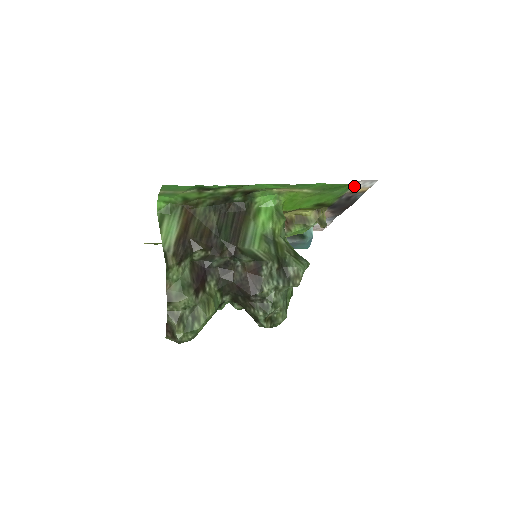
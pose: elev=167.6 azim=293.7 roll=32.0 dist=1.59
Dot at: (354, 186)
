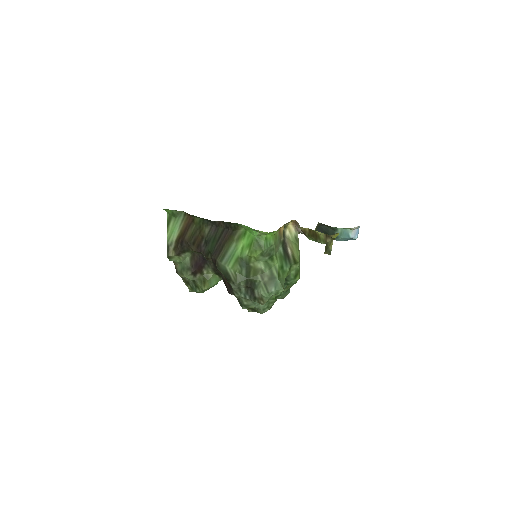
Dot at: occluded
